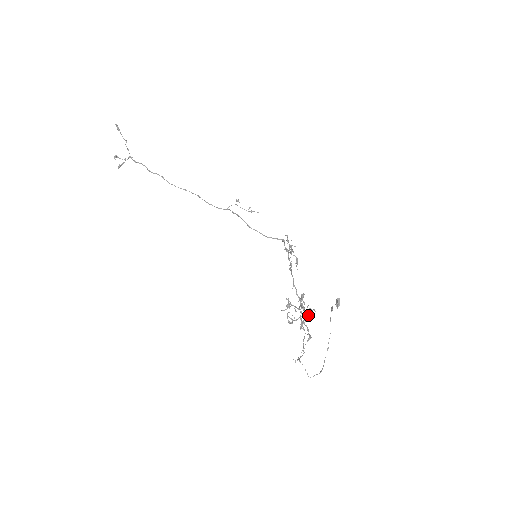
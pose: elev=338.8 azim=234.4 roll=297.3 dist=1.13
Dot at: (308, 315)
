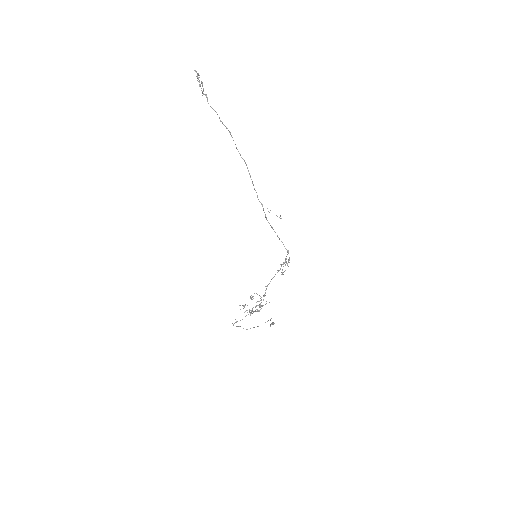
Dot at: (257, 310)
